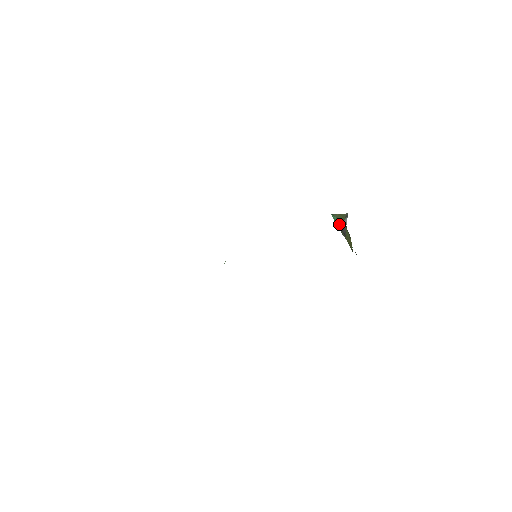
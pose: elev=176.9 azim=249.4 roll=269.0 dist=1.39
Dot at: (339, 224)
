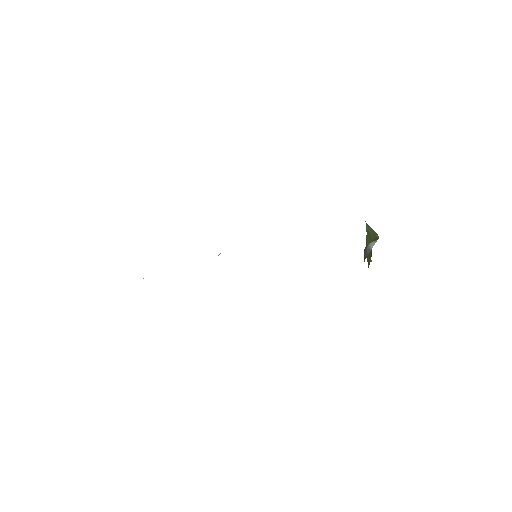
Dot at: (368, 237)
